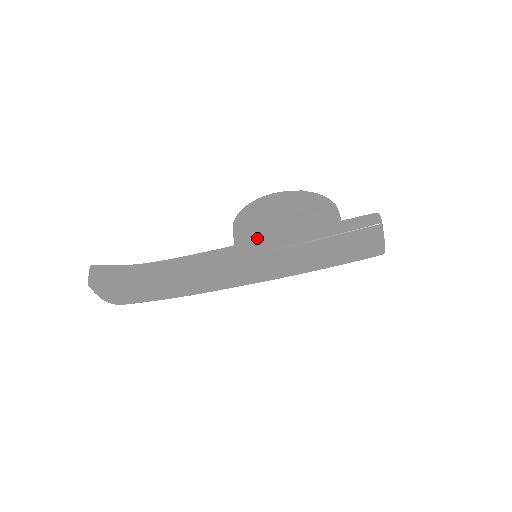
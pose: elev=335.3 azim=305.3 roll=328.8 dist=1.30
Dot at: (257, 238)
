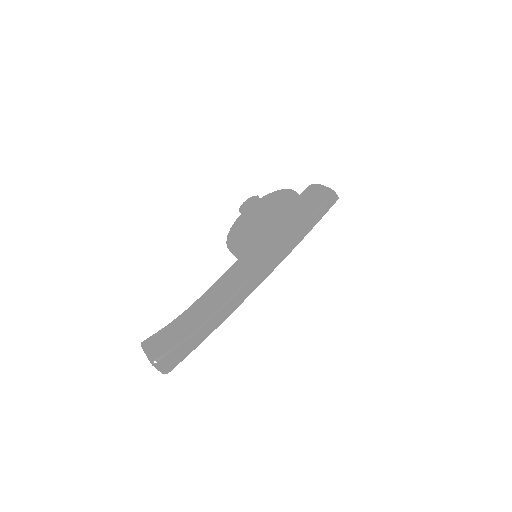
Dot at: occluded
